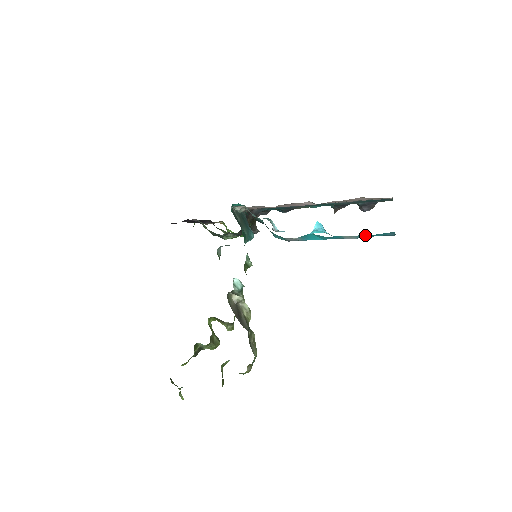
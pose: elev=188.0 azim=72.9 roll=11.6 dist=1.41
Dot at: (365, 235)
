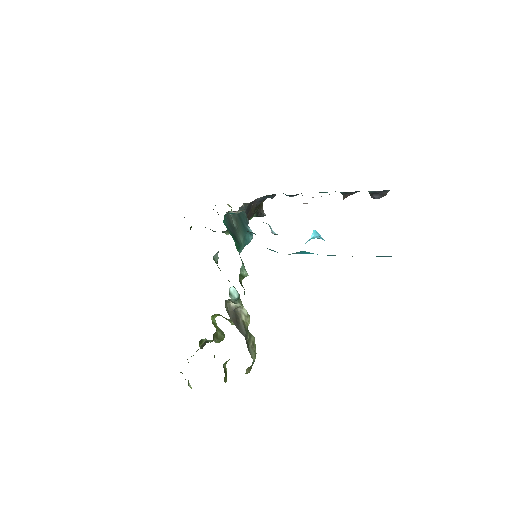
Dot at: occluded
